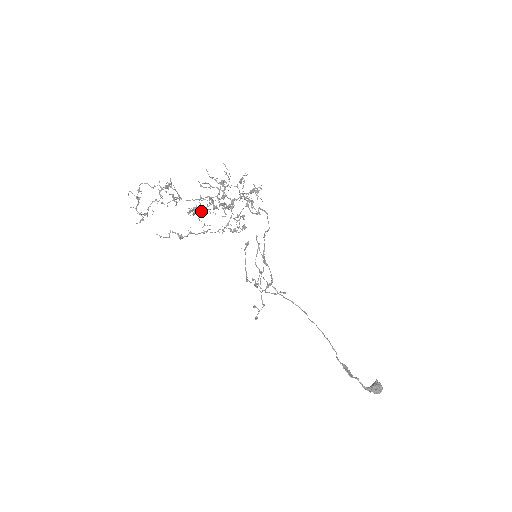
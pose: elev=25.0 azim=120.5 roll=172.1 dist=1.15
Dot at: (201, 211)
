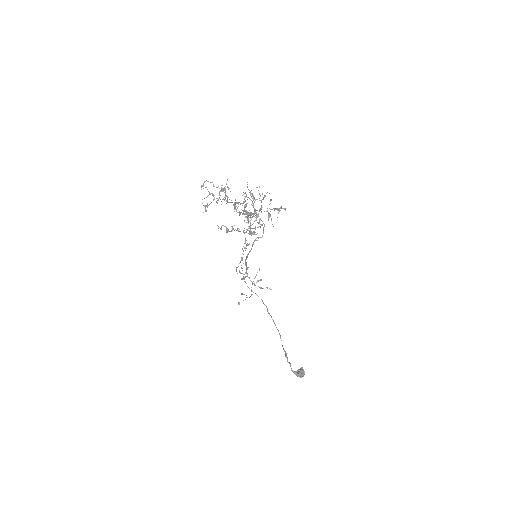
Dot at: (252, 217)
